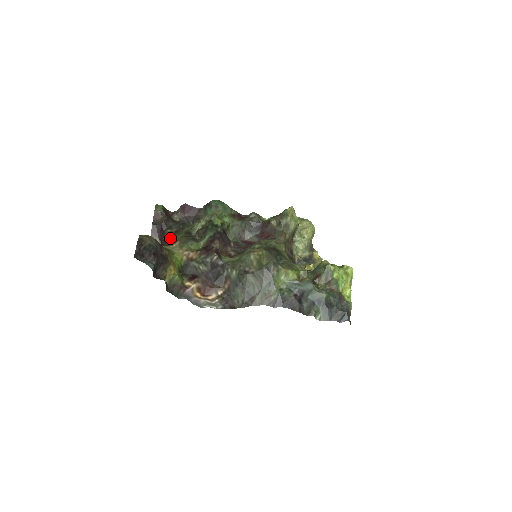
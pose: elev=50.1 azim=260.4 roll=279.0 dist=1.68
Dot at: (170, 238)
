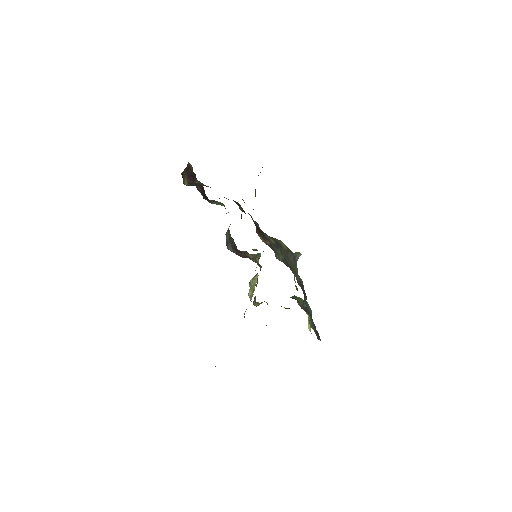
Dot at: occluded
